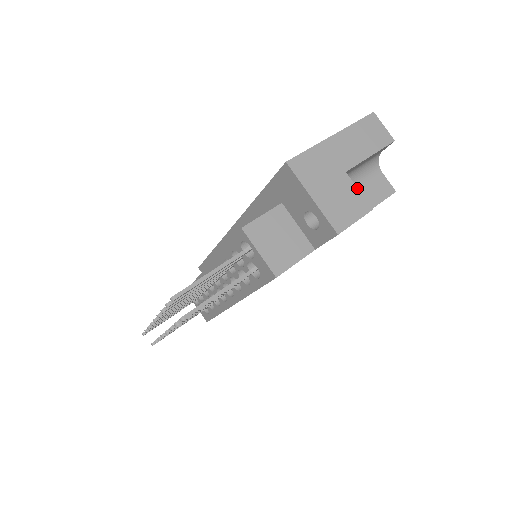
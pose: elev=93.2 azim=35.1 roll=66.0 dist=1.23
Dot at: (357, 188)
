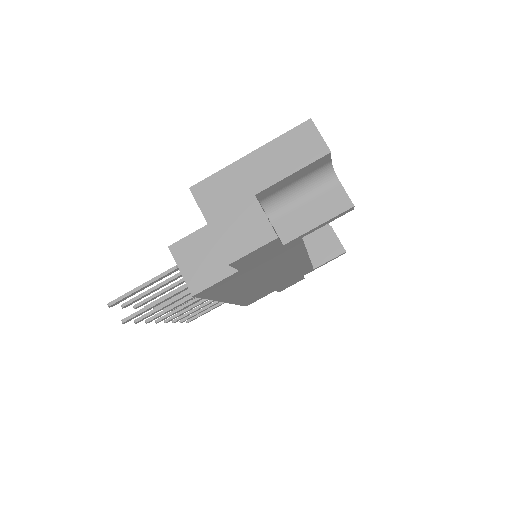
Dot at: (264, 213)
